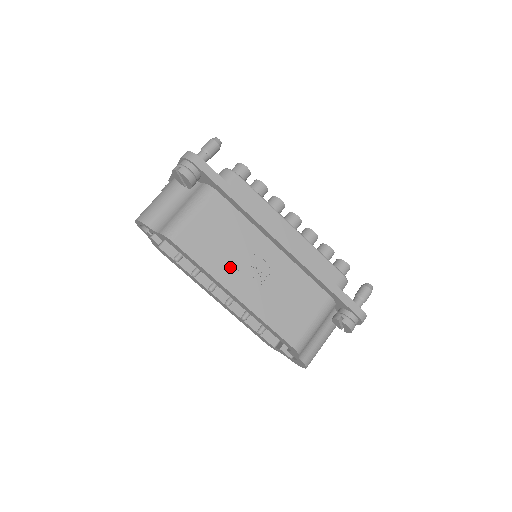
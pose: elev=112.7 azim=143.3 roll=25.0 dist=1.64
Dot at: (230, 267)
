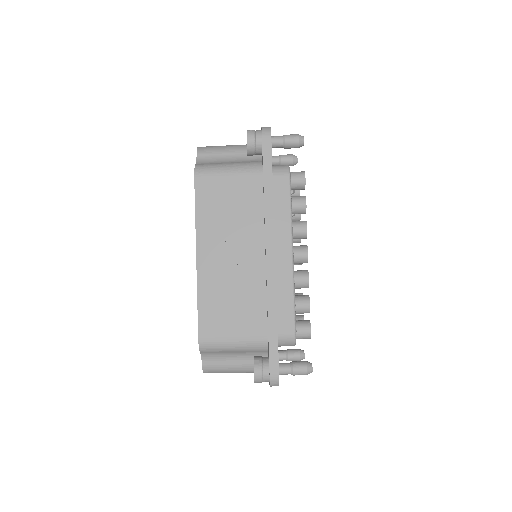
Dot at: (215, 234)
